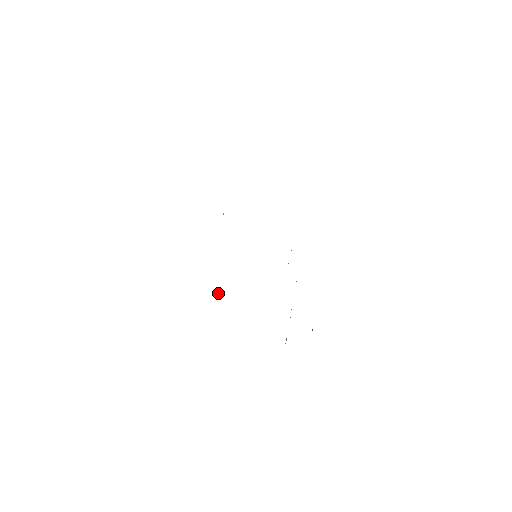
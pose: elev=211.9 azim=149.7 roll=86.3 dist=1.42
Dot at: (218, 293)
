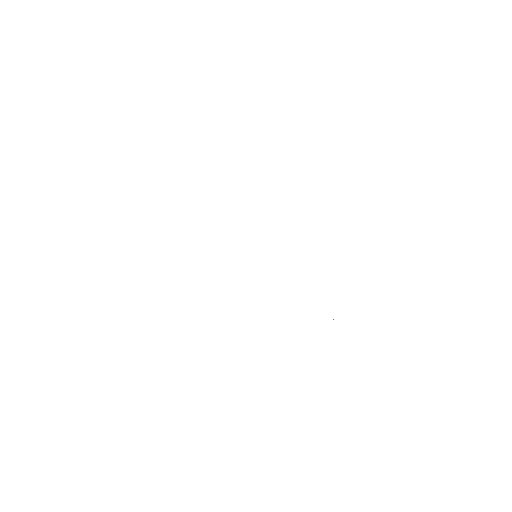
Dot at: occluded
